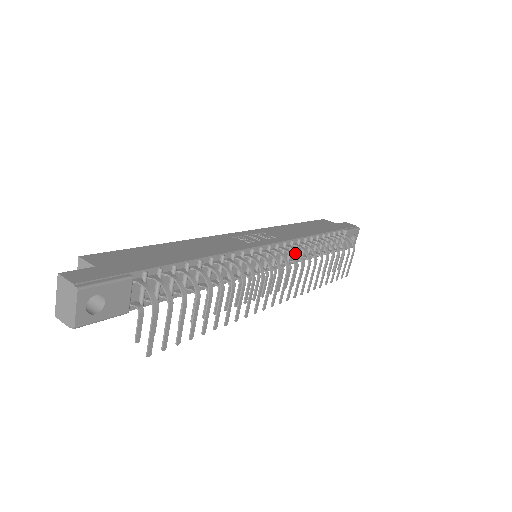
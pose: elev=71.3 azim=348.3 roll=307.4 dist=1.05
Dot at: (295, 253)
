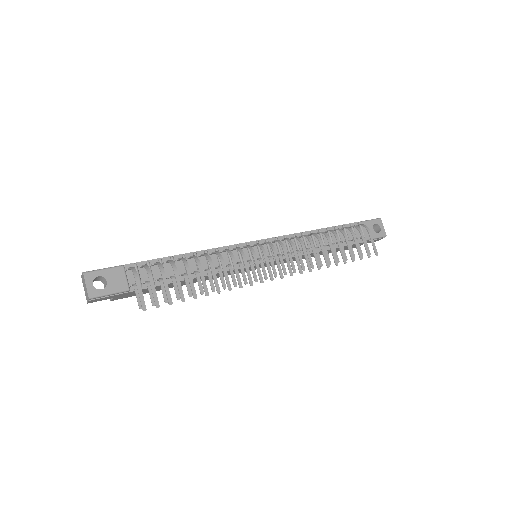
Dot at: (296, 246)
